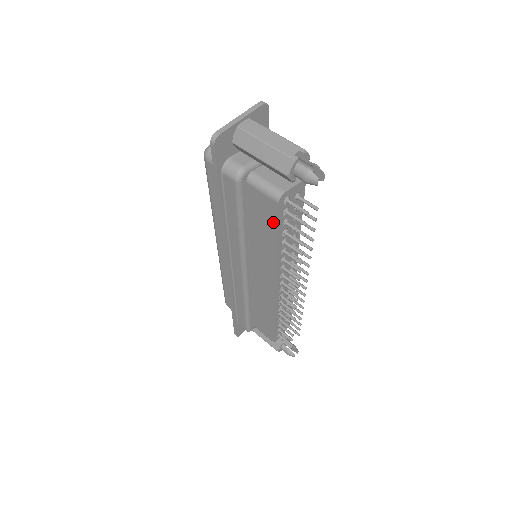
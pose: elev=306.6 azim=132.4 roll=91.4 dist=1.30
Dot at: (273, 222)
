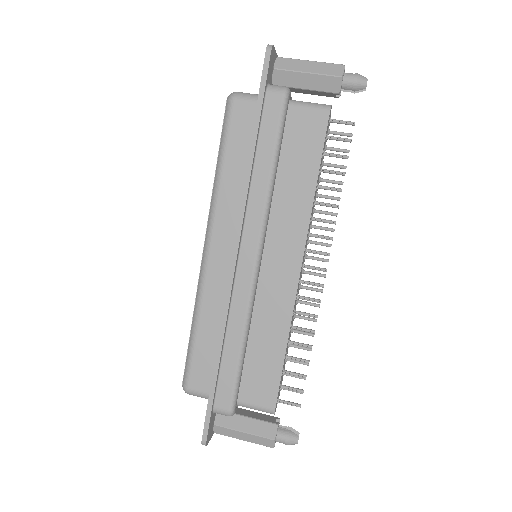
Dot at: (318, 144)
